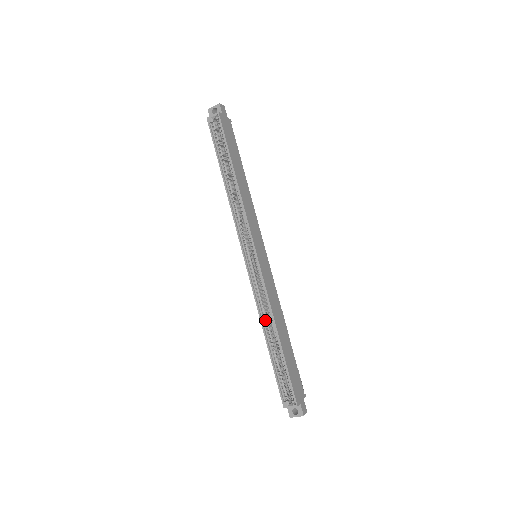
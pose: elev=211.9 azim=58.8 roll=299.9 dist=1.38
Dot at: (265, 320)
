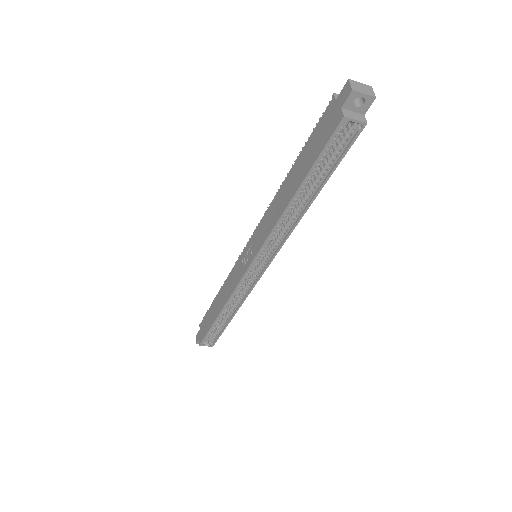
Dot at: (228, 304)
